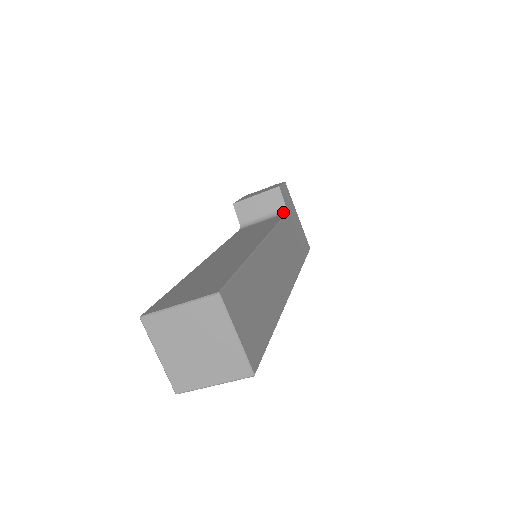
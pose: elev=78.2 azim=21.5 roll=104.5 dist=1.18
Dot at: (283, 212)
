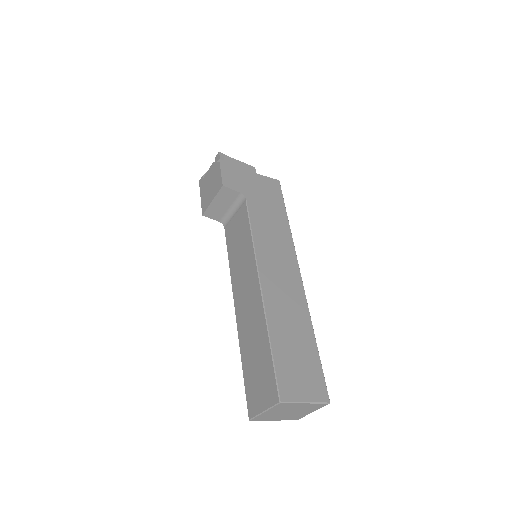
Dot at: (242, 199)
